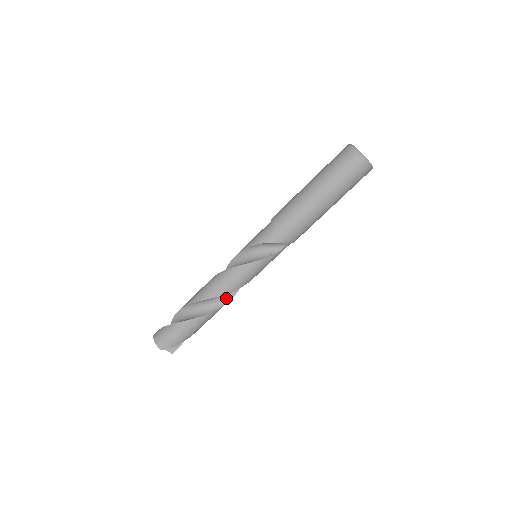
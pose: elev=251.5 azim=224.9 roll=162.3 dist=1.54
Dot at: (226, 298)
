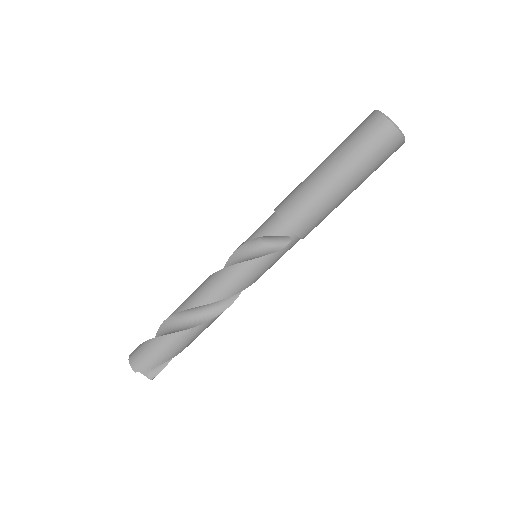
Dot at: (217, 309)
